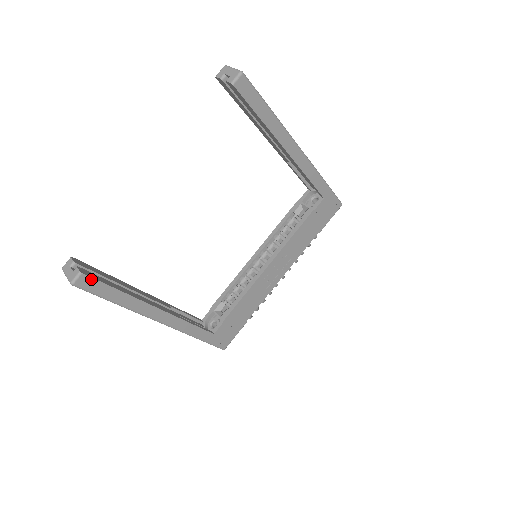
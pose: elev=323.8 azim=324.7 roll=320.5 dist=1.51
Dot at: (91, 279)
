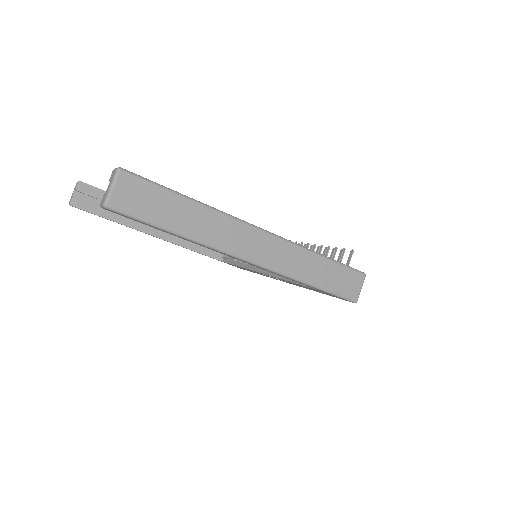
Dot at: (81, 209)
